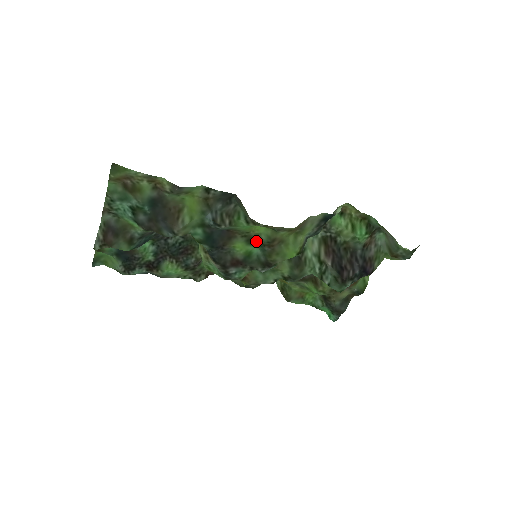
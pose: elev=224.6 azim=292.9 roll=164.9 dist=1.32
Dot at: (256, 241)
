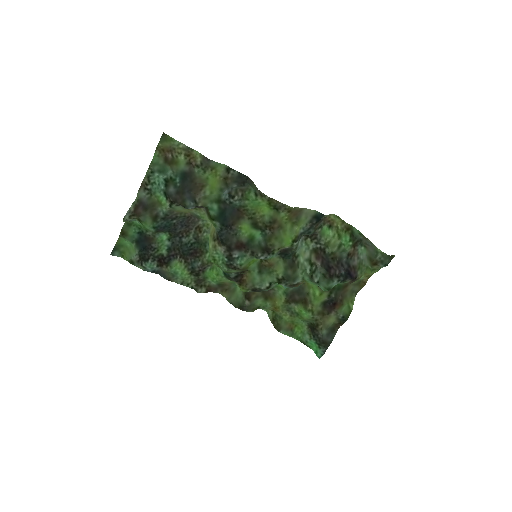
Dot at: (260, 225)
